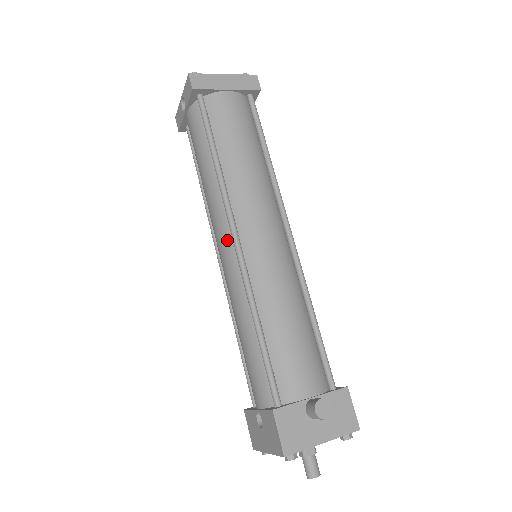
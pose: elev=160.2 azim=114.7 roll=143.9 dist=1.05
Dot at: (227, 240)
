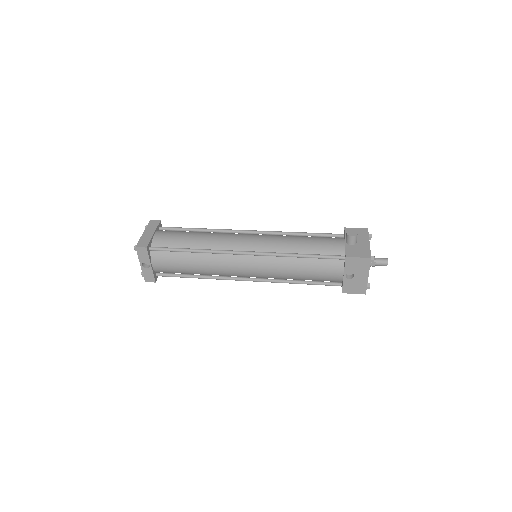
Dot at: (243, 261)
